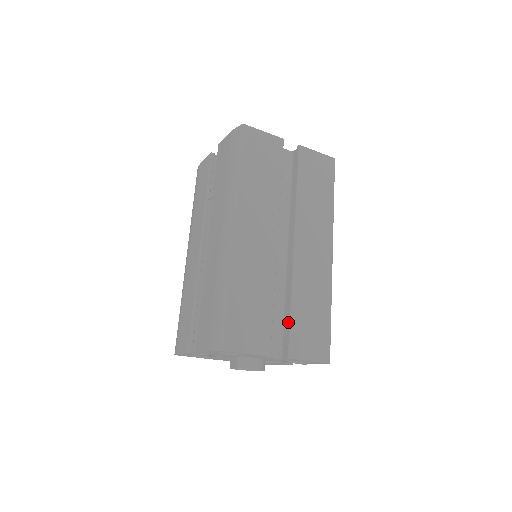
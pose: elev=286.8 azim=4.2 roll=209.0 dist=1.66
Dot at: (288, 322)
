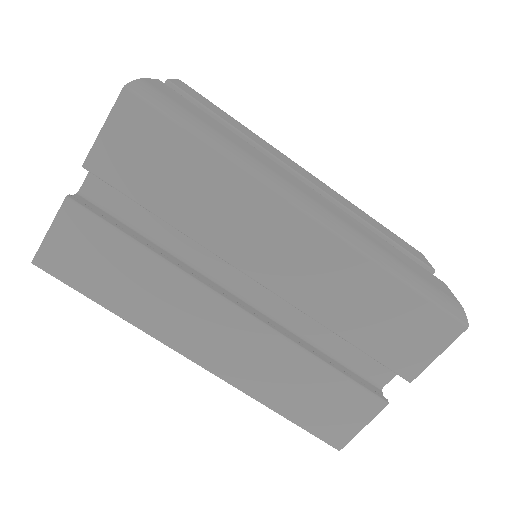
Dot at: (364, 352)
